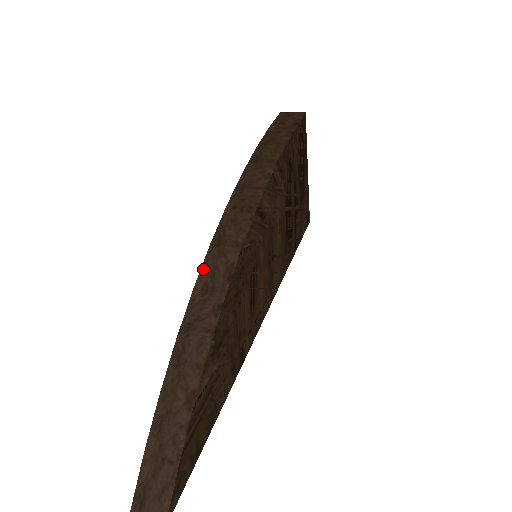
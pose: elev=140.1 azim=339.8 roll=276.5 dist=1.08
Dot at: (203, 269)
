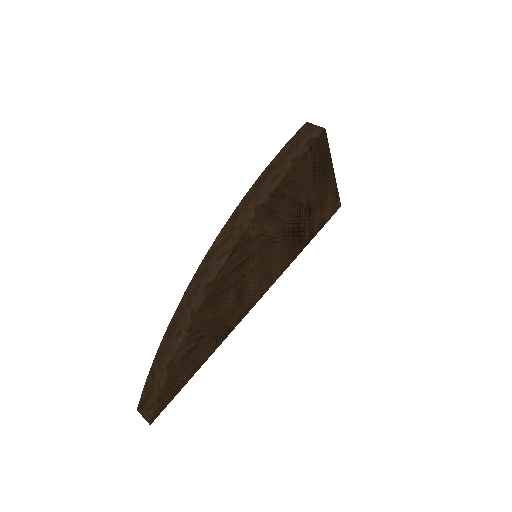
Dot at: (193, 280)
